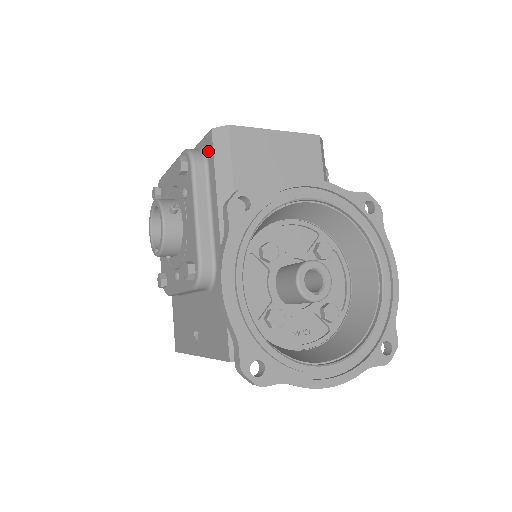
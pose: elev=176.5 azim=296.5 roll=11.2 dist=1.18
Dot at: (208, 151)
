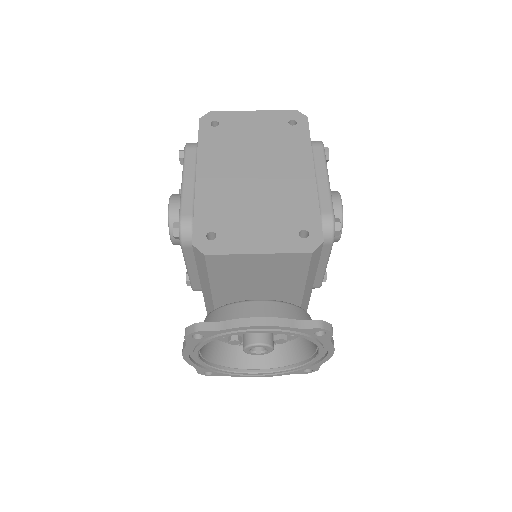
Dot at: occluded
